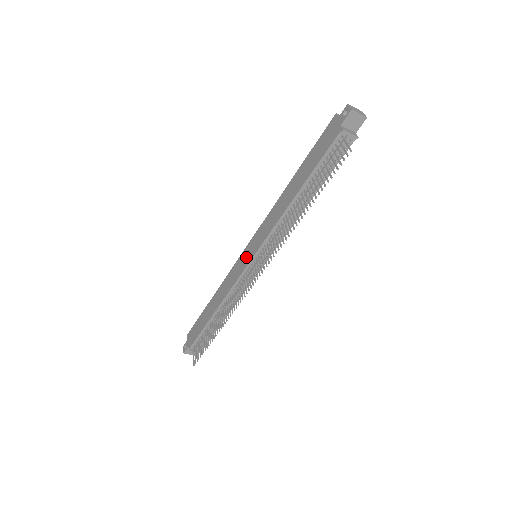
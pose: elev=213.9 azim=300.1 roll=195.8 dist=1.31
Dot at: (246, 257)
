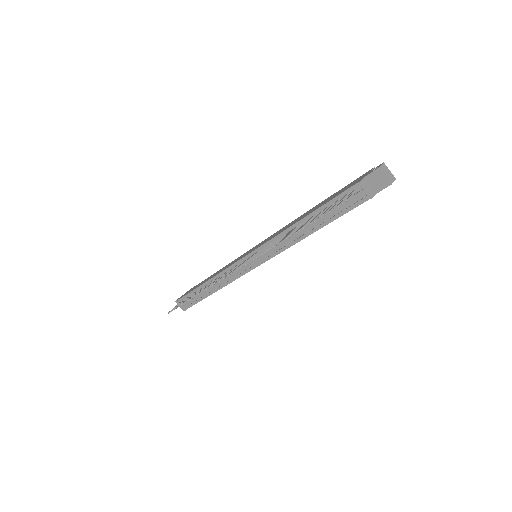
Dot at: occluded
